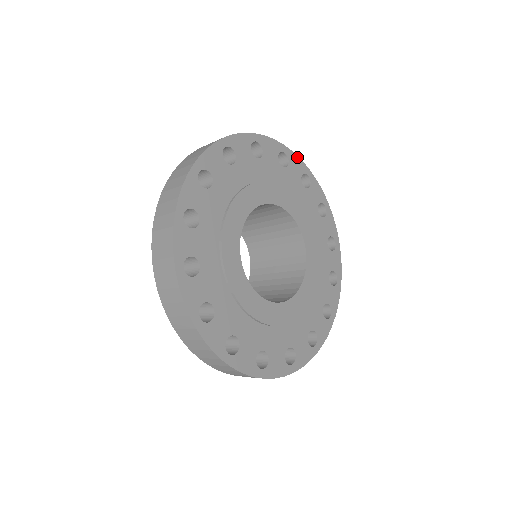
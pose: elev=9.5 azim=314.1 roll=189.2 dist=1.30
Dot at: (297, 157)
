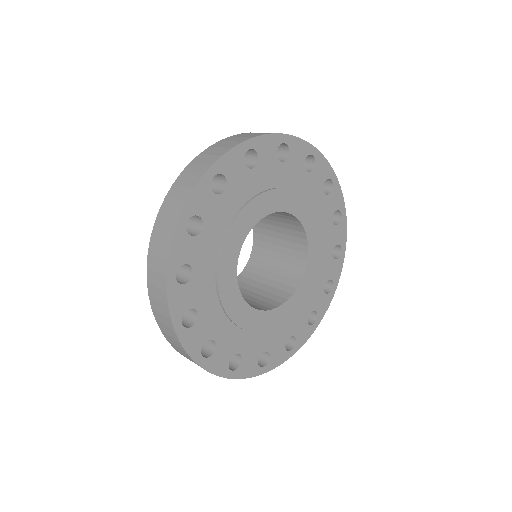
Dot at: (300, 140)
